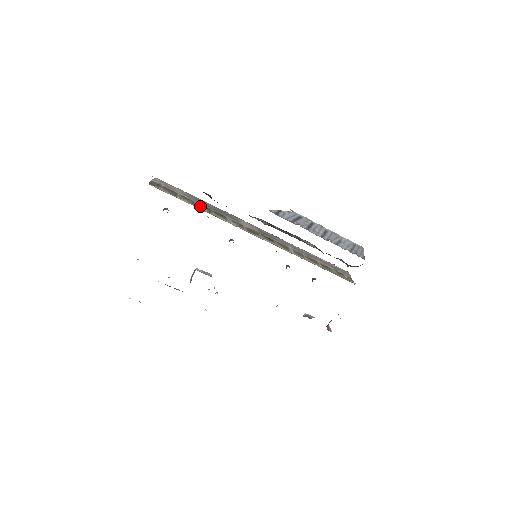
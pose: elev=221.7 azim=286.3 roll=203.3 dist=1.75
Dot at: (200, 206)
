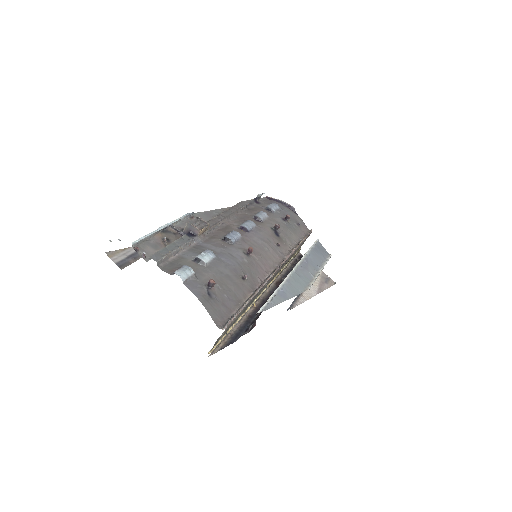
Dot at: occluded
